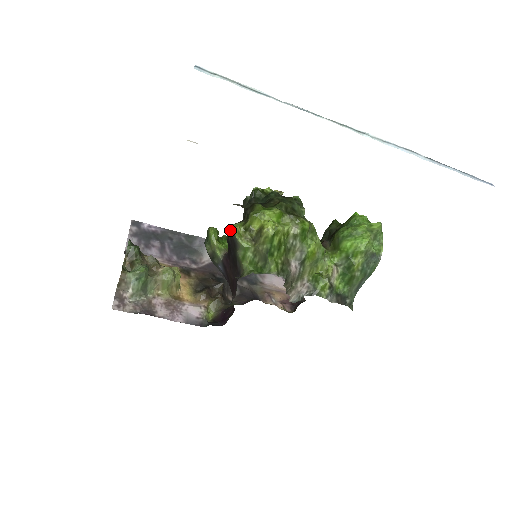
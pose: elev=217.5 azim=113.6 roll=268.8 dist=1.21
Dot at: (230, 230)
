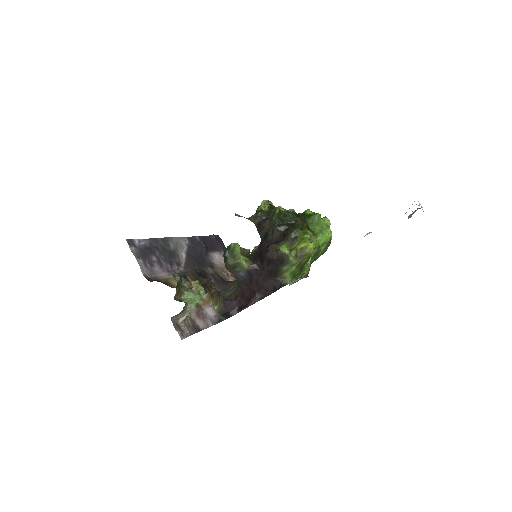
Dot at: (279, 252)
